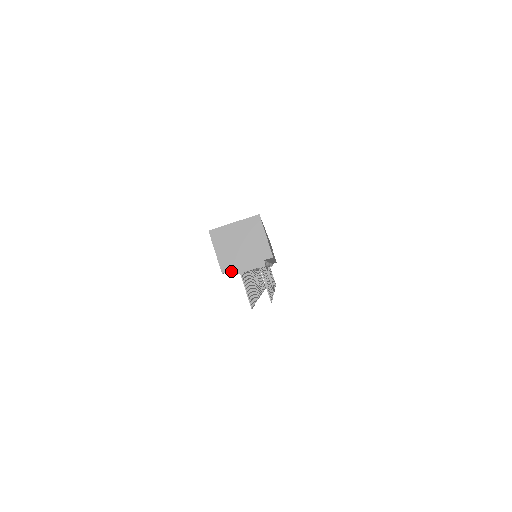
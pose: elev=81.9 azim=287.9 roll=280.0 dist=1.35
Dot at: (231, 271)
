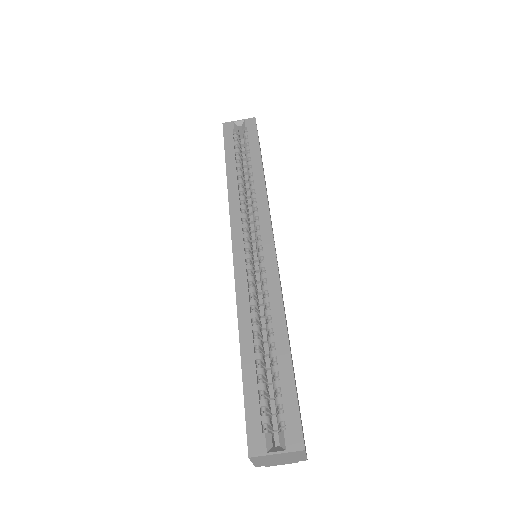
Dot at: occluded
